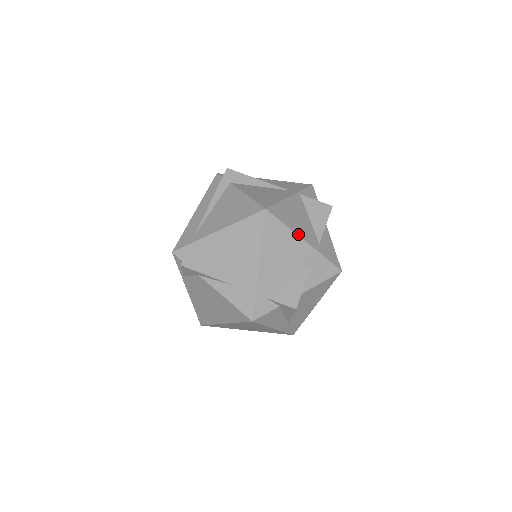
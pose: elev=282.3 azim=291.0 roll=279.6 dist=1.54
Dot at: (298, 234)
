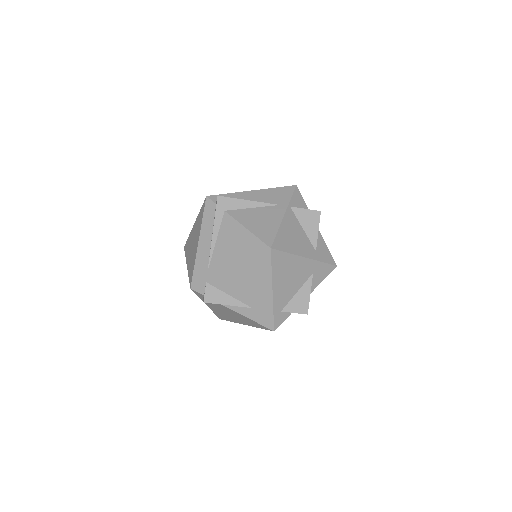
Dot at: (299, 255)
